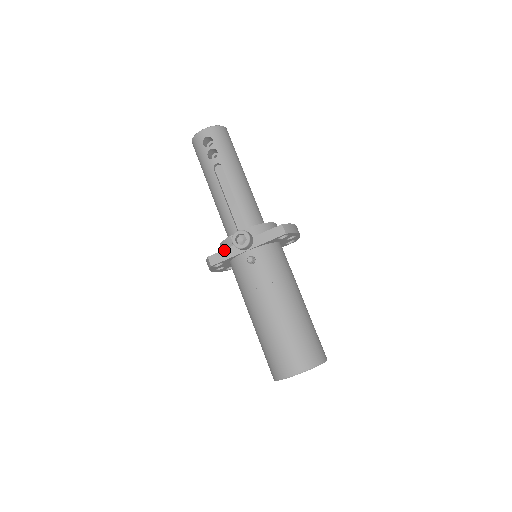
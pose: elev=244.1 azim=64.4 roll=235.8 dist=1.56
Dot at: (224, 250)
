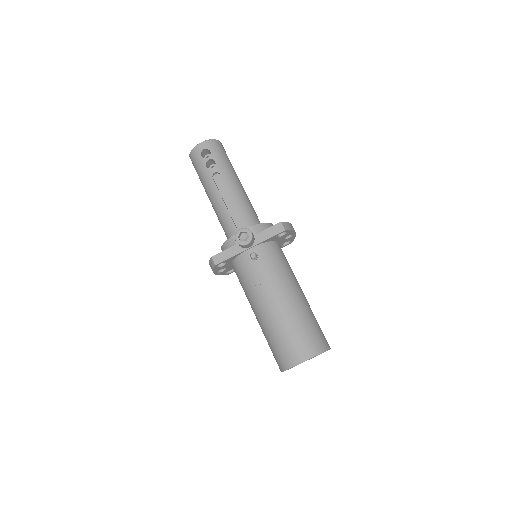
Dot at: (227, 249)
